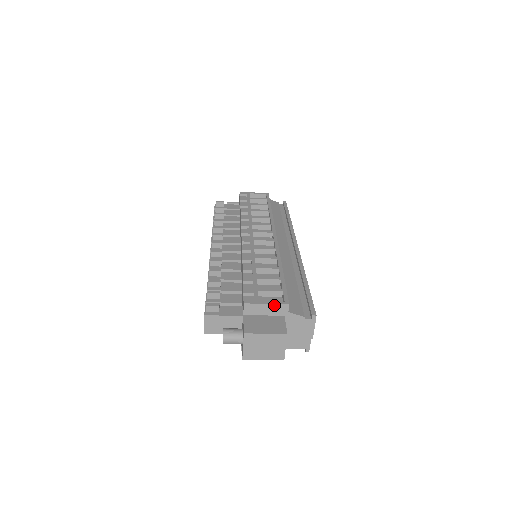
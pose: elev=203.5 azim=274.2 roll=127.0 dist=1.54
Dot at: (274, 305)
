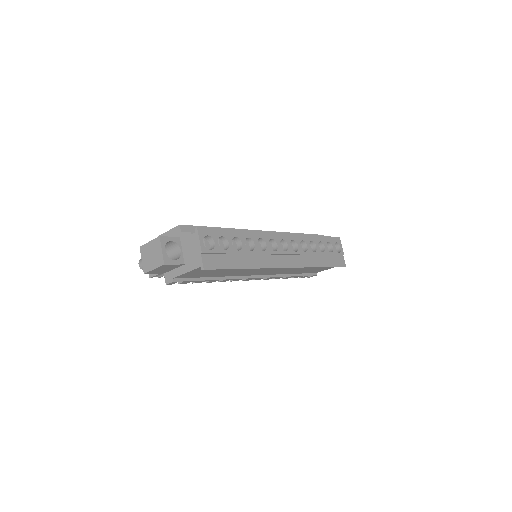
Dot at: (172, 230)
